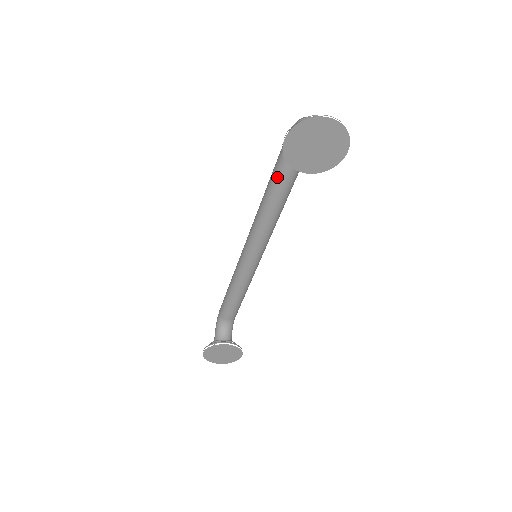
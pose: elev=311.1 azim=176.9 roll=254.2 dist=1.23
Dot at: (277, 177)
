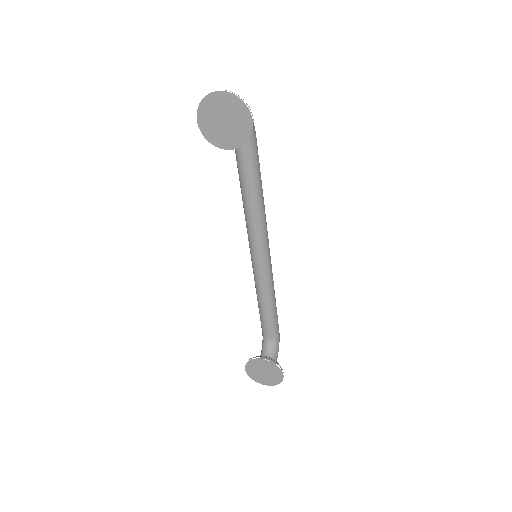
Dot at: (238, 169)
